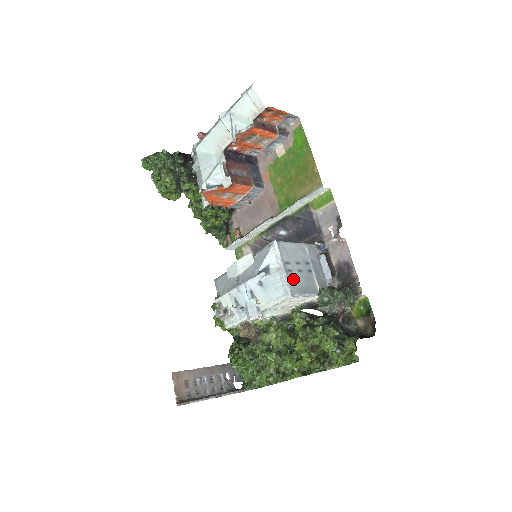
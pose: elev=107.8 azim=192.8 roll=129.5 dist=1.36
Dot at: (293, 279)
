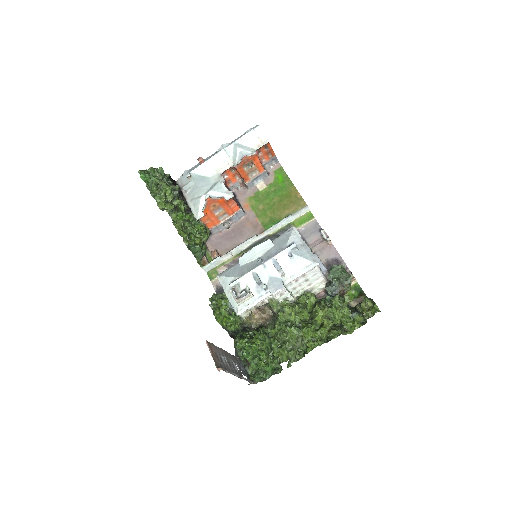
Dot at: occluded
